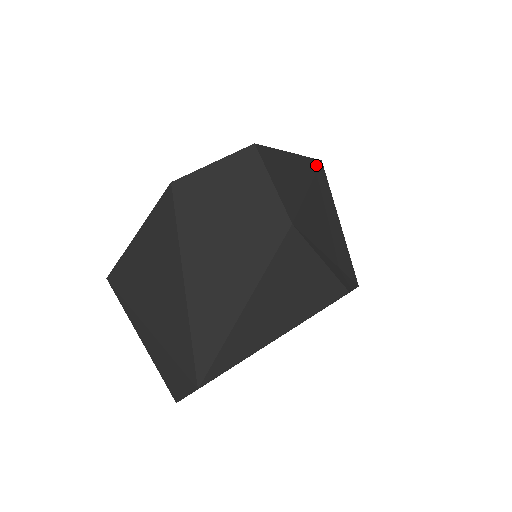
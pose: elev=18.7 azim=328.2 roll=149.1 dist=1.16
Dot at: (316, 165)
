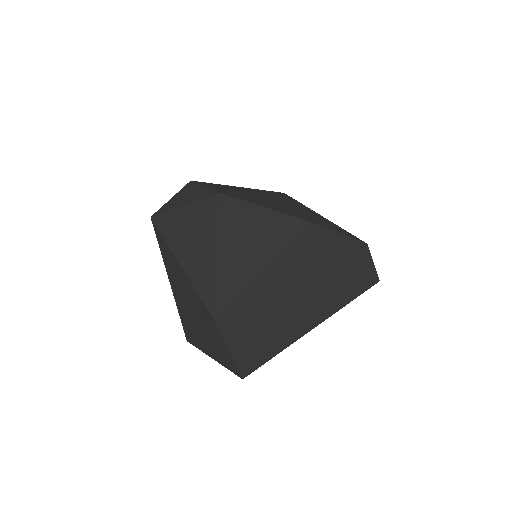
Dot at: (273, 192)
